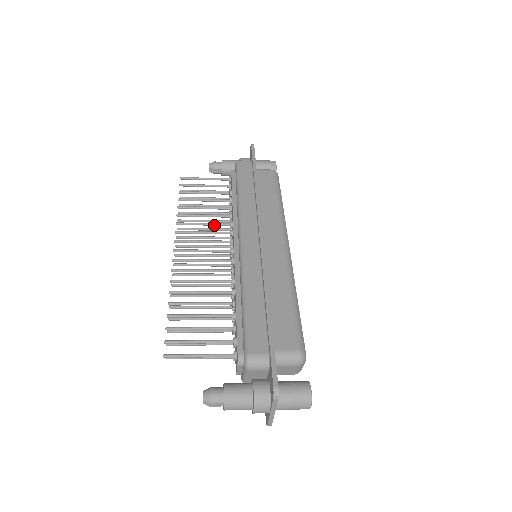
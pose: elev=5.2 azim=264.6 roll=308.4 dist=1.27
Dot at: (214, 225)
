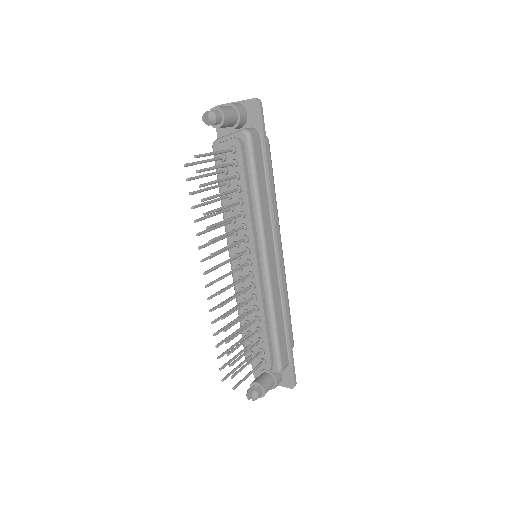
Dot at: (233, 232)
